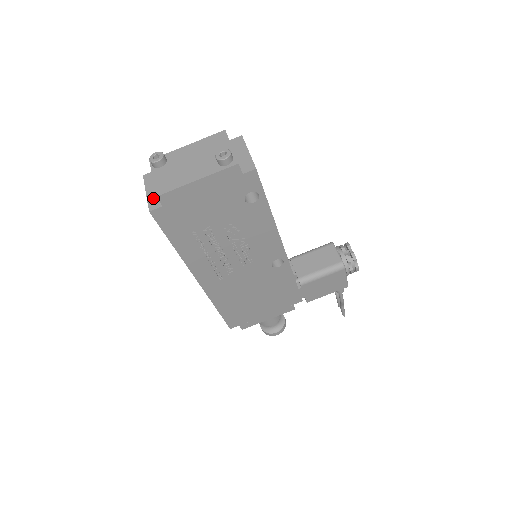
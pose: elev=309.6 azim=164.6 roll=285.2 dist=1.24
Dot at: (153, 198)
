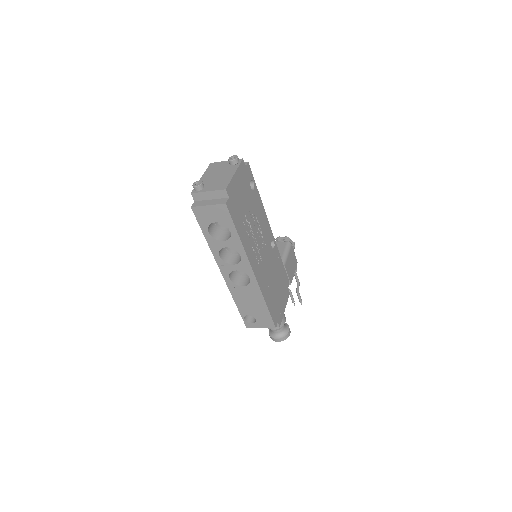
Dot at: (217, 202)
